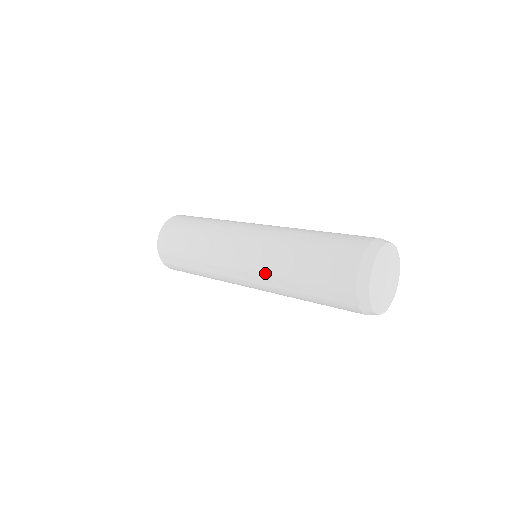
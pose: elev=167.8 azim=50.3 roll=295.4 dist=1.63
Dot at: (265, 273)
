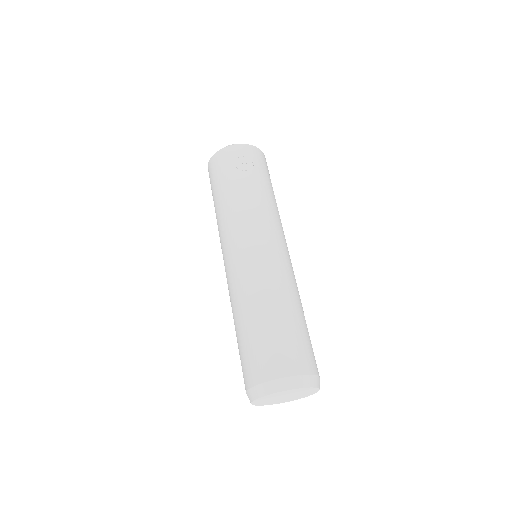
Dot at: occluded
